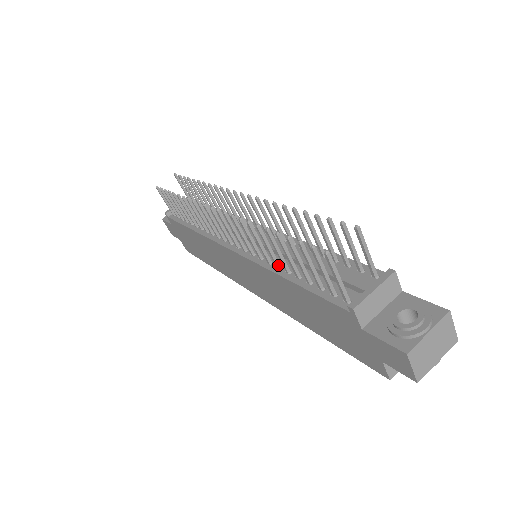
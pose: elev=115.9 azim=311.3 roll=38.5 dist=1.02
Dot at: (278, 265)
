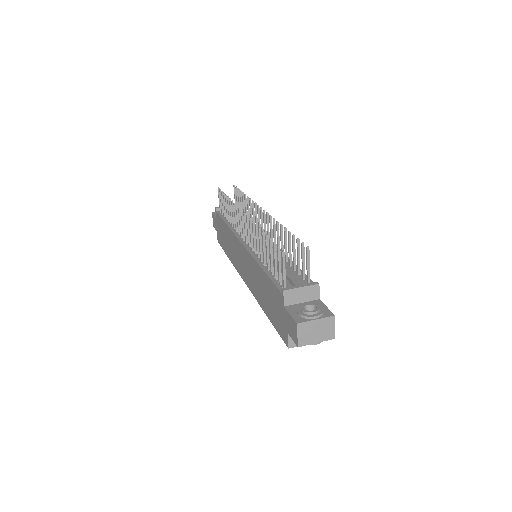
Dot at: (262, 259)
